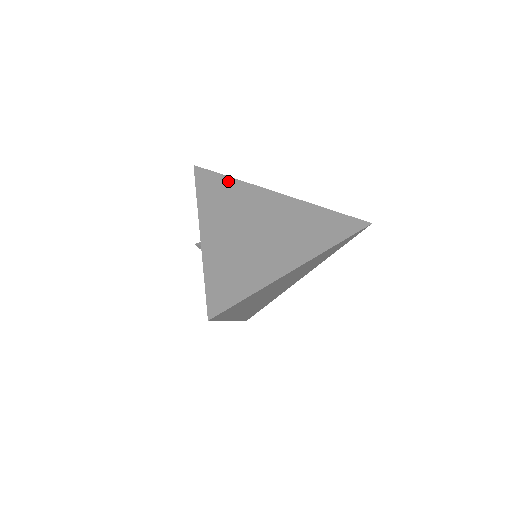
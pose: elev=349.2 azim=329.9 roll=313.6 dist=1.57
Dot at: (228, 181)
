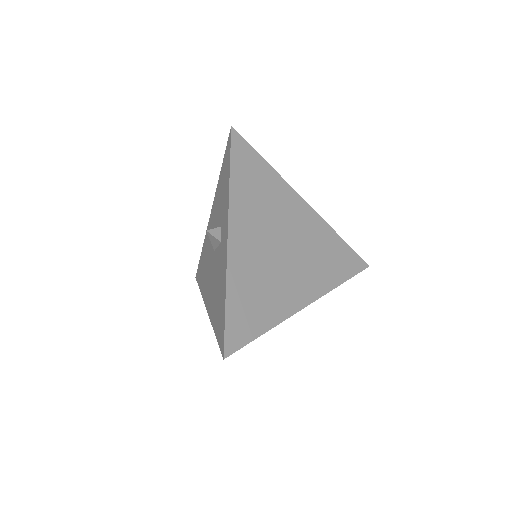
Dot at: (263, 166)
